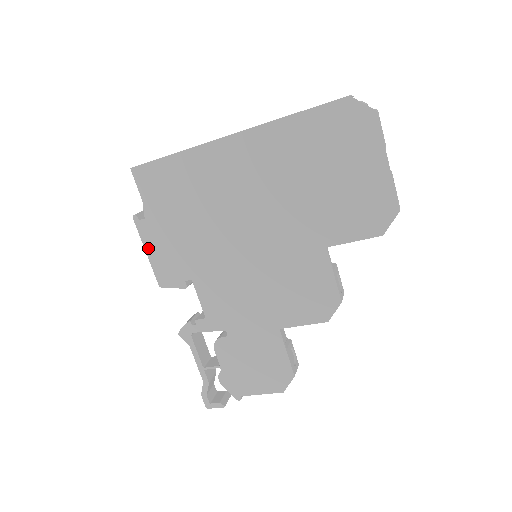
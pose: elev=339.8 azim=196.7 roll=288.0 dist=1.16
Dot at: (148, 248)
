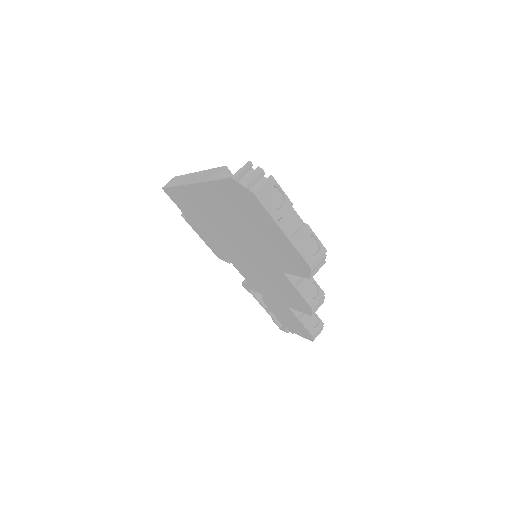
Dot at: (199, 235)
